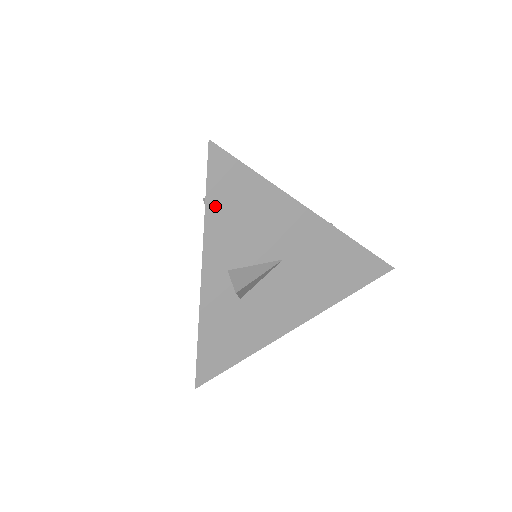
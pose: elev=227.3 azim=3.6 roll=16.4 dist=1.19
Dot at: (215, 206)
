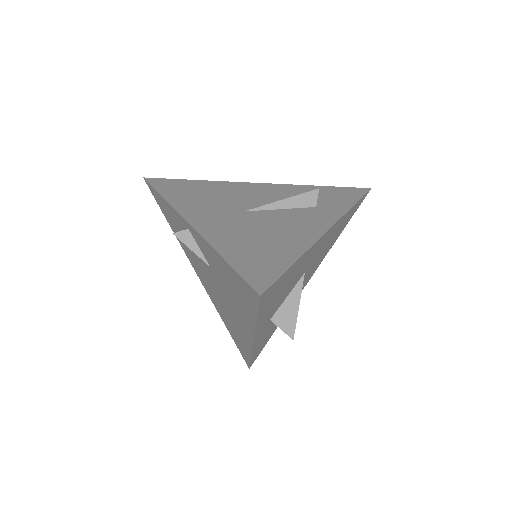
Dot at: (263, 312)
